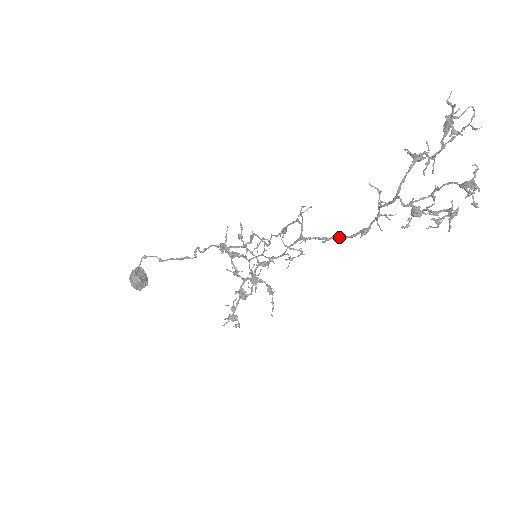
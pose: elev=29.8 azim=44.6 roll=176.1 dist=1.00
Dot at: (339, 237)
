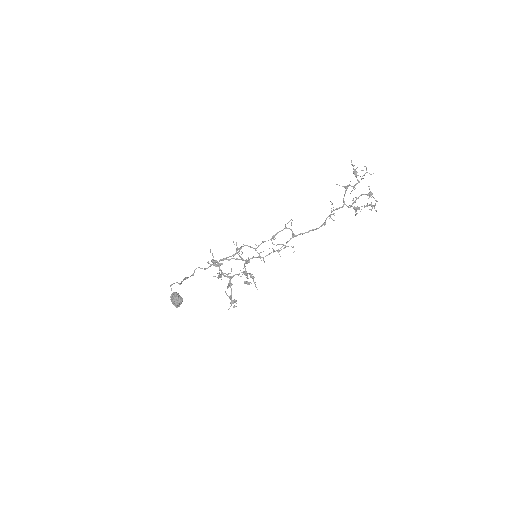
Dot at: (314, 229)
